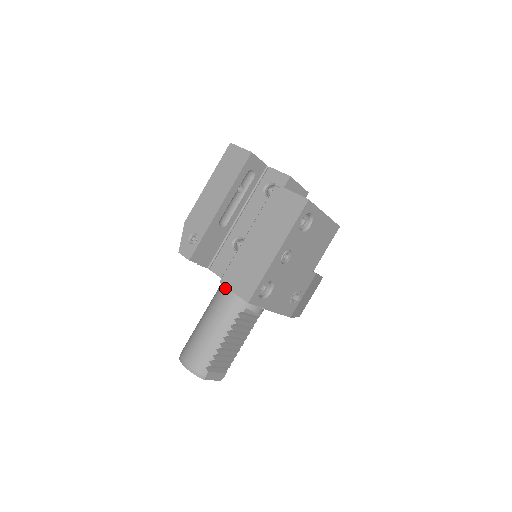
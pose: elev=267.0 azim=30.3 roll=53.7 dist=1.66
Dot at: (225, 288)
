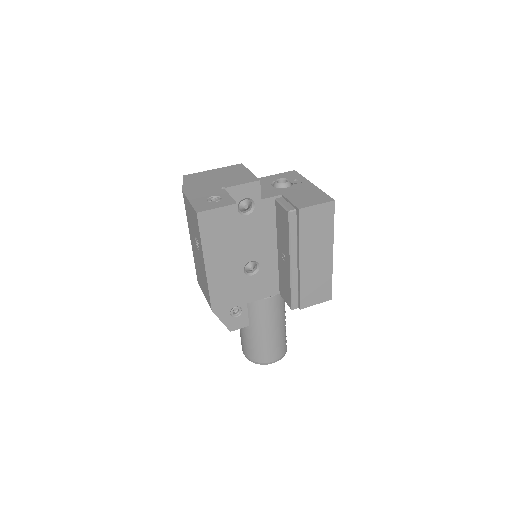
Dot at: (264, 301)
